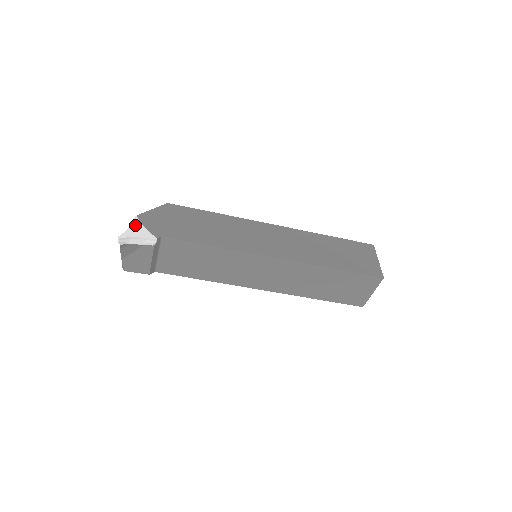
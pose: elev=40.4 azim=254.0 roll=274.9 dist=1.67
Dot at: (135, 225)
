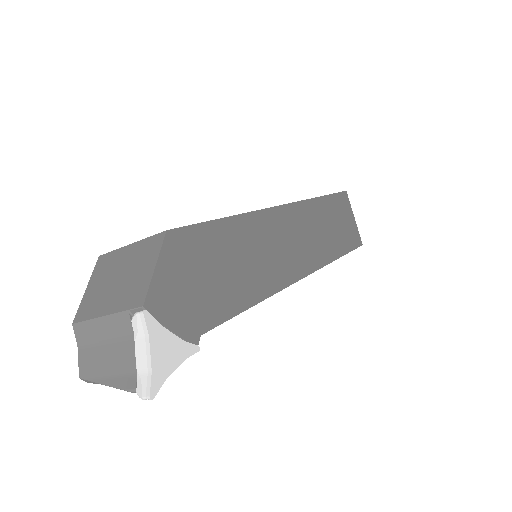
Dot at: (156, 339)
